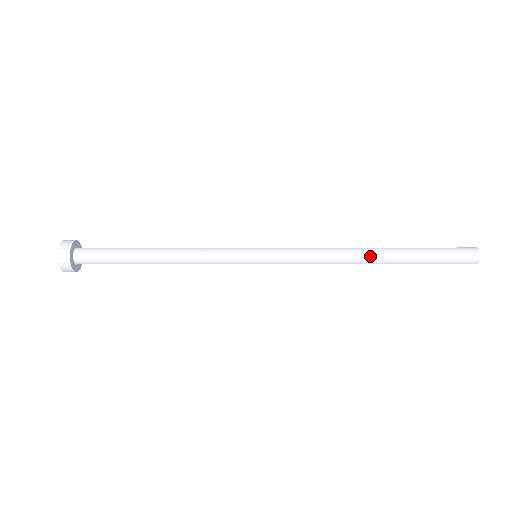
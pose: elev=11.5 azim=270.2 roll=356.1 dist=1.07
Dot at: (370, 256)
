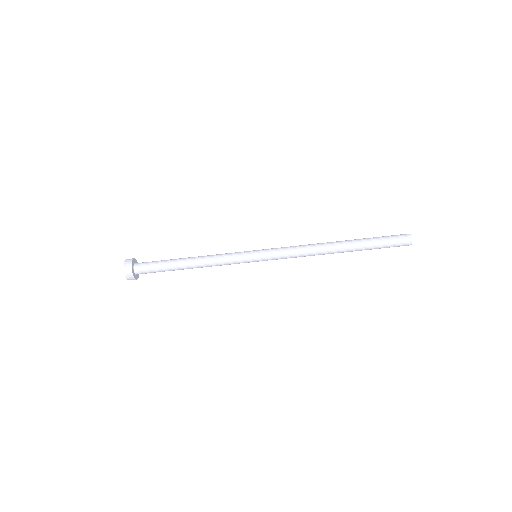
Dot at: (334, 245)
